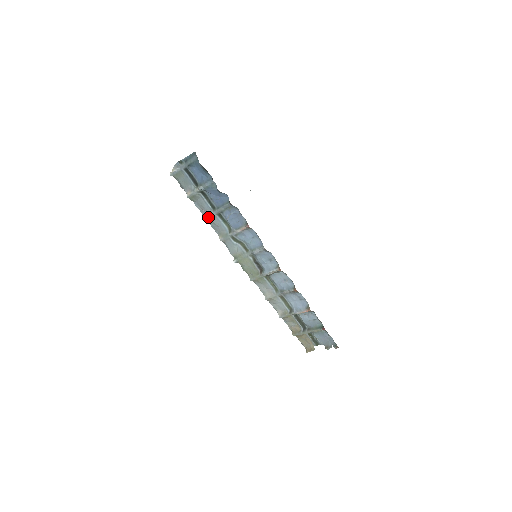
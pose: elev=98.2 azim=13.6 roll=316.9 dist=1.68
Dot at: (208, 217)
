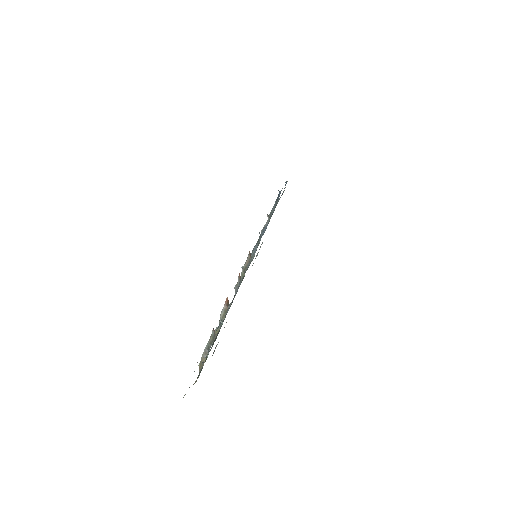
Dot at: (263, 228)
